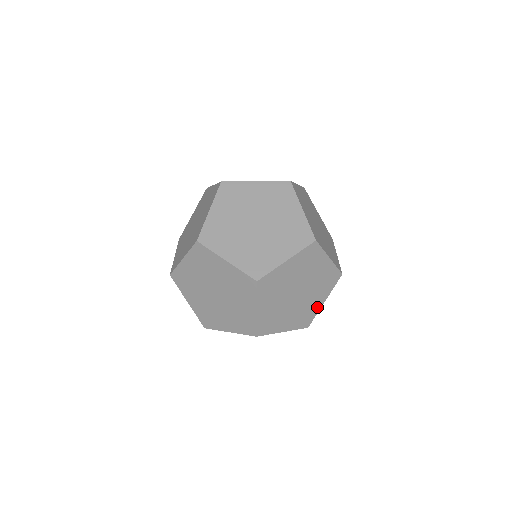
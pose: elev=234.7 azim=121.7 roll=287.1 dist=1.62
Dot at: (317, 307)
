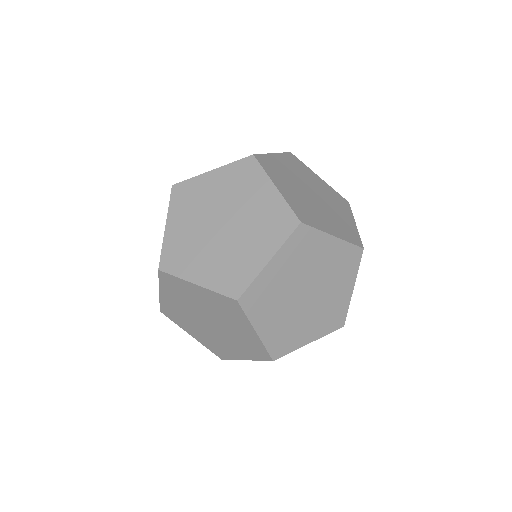
Dot at: occluded
